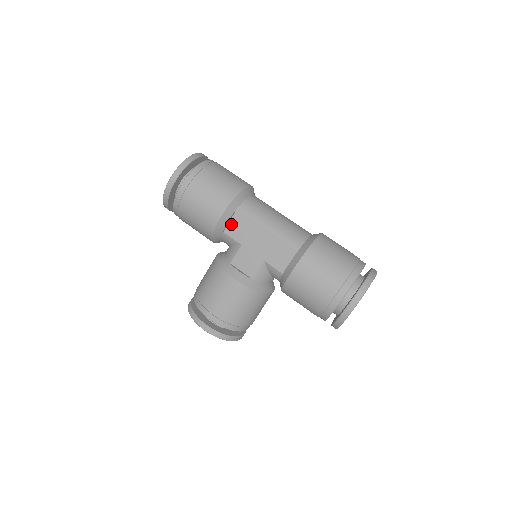
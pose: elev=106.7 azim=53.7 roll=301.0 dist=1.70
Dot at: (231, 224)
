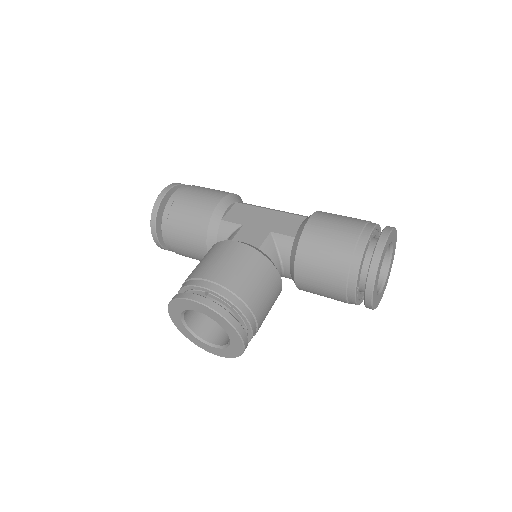
Dot at: (230, 213)
